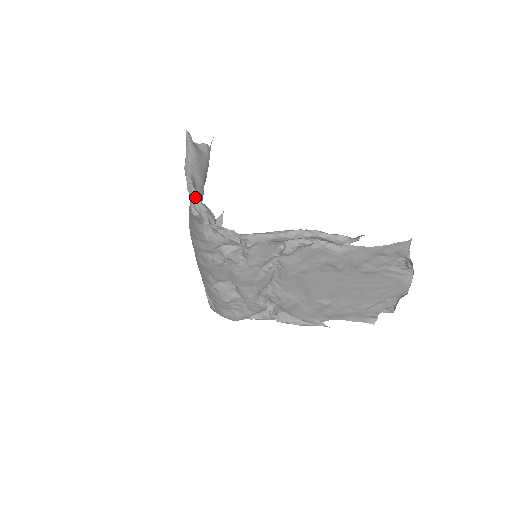
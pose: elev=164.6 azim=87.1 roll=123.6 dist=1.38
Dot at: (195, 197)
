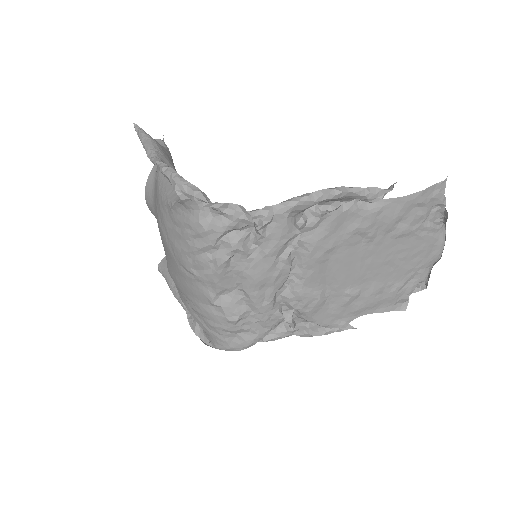
Dot at: (179, 177)
